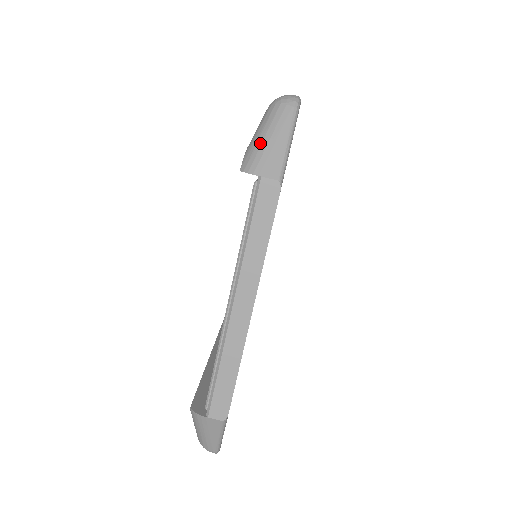
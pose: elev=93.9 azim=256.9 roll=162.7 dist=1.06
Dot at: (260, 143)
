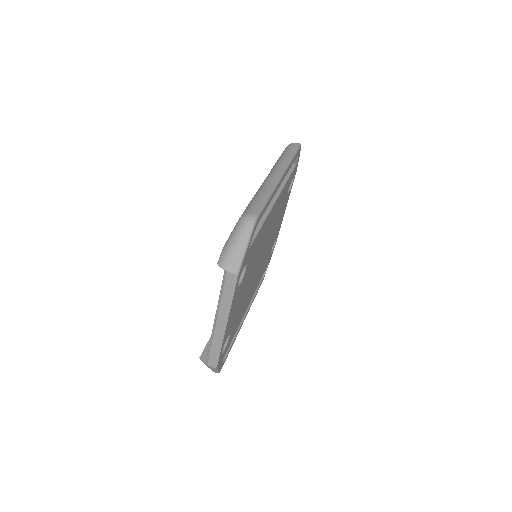
Dot at: (229, 249)
